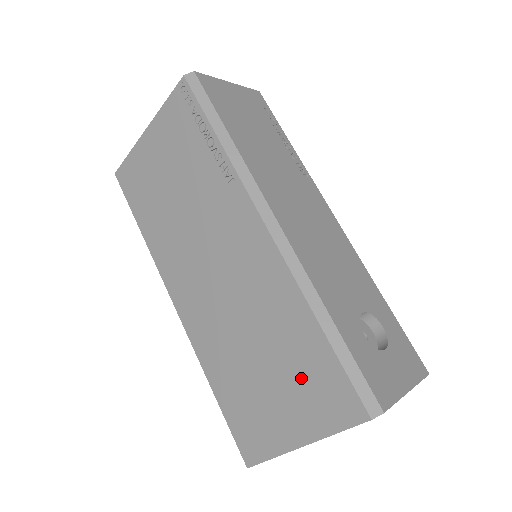
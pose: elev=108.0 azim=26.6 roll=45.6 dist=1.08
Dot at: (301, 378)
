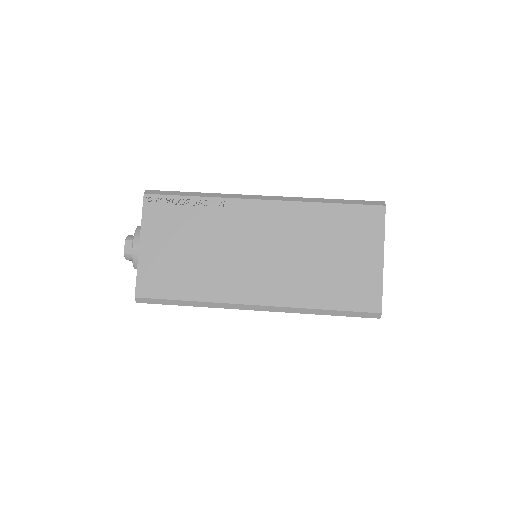
Dot at: (349, 233)
